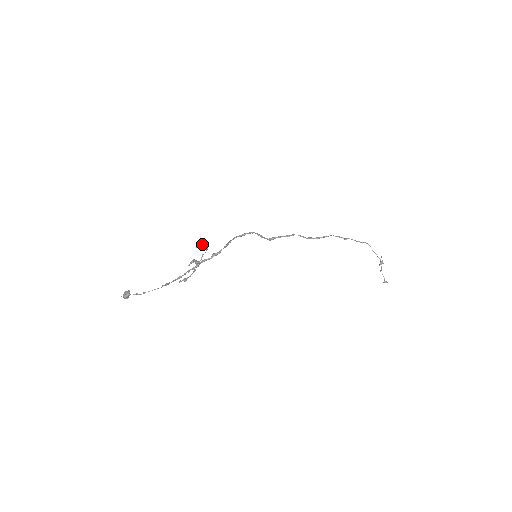
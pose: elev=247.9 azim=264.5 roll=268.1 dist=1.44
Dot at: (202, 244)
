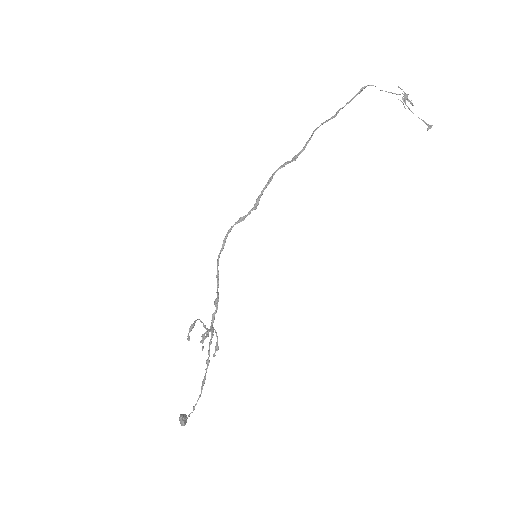
Dot at: (190, 331)
